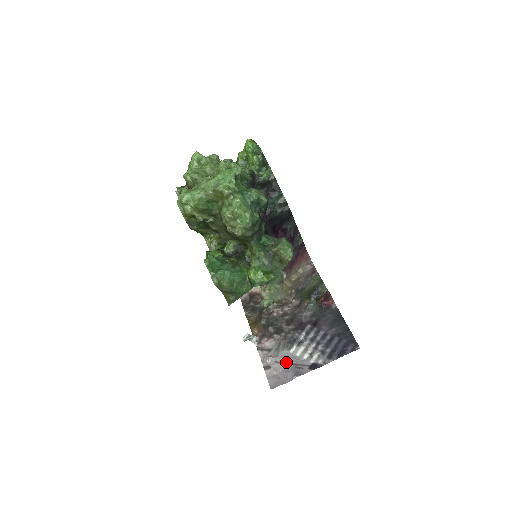
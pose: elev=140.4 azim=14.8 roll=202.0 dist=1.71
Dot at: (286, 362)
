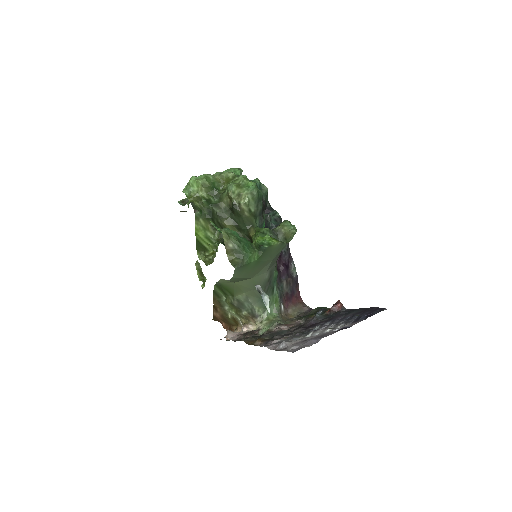
Dot at: (305, 340)
